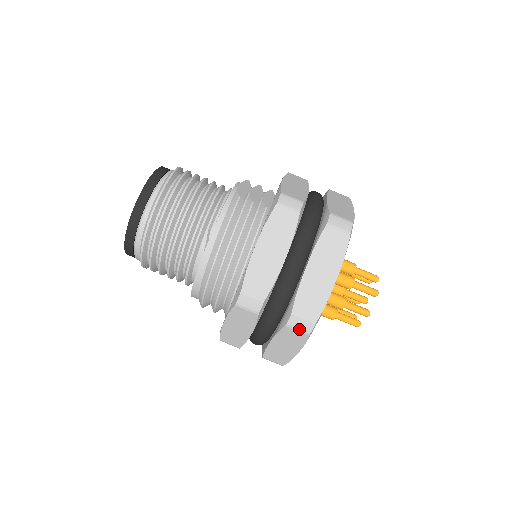
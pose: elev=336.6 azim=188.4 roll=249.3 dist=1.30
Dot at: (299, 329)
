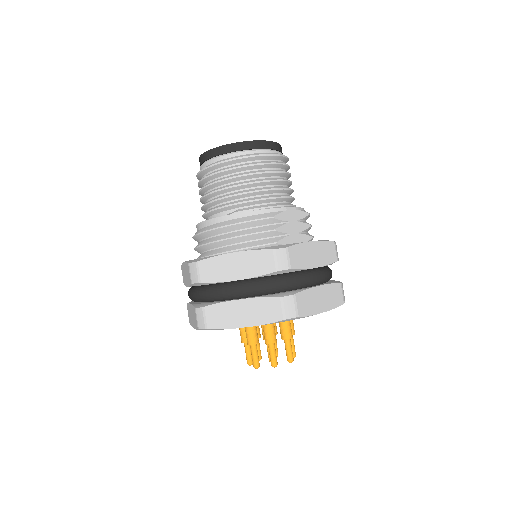
Dot at: (197, 319)
